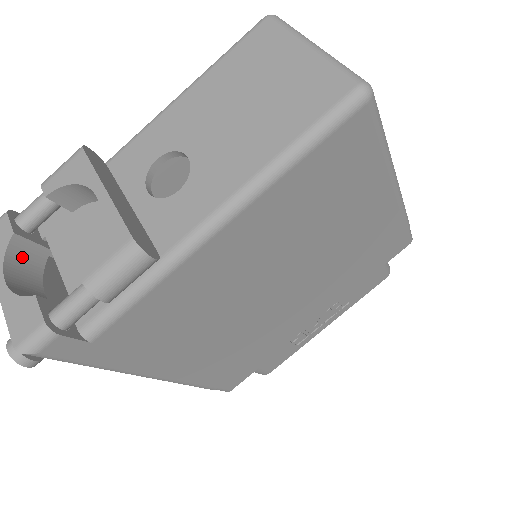
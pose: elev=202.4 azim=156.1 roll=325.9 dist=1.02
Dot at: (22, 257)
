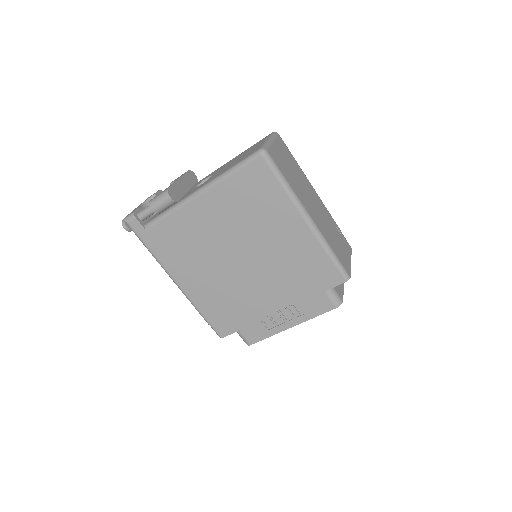
Dot at: occluded
